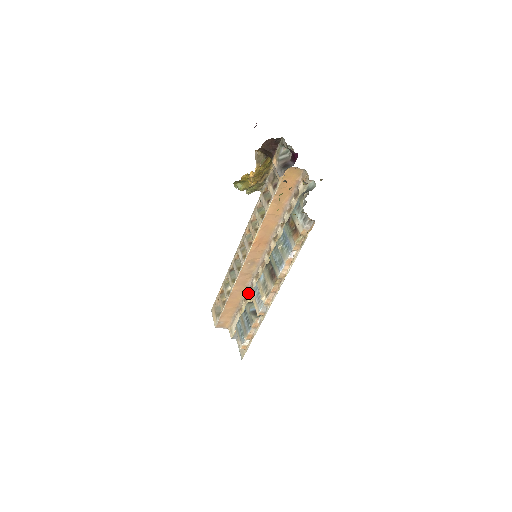
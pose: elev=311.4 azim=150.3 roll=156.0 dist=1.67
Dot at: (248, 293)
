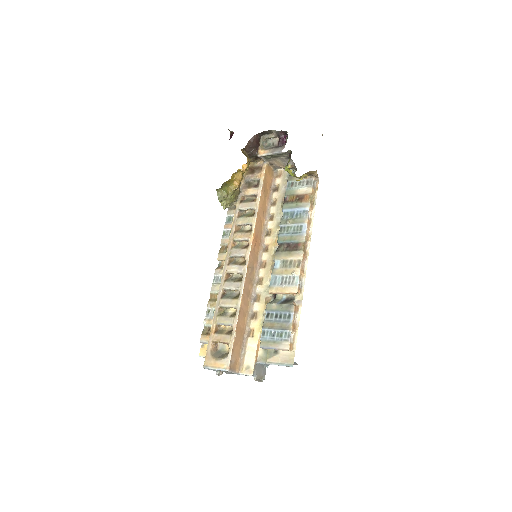
Dot at: (255, 306)
